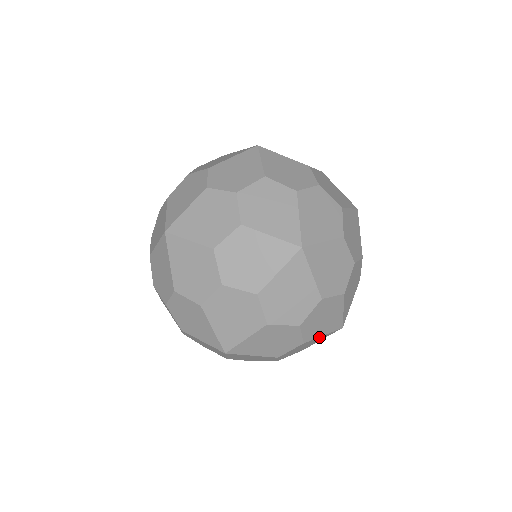
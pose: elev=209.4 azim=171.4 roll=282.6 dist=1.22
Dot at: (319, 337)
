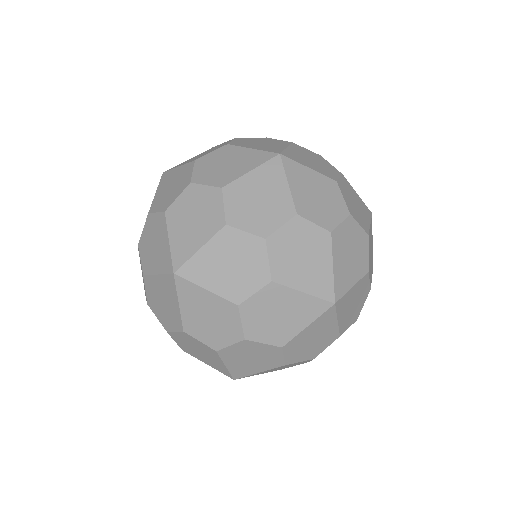
Dot at: (304, 330)
